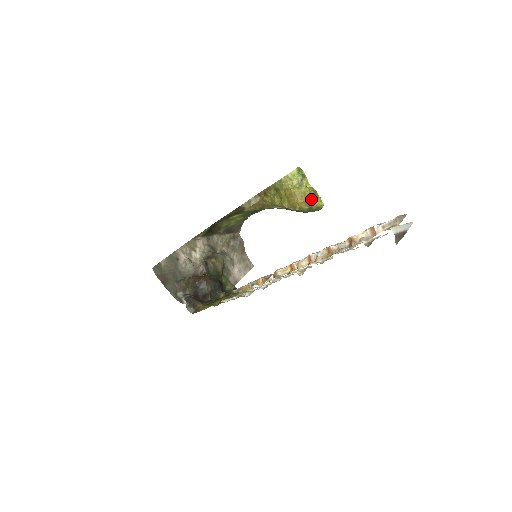
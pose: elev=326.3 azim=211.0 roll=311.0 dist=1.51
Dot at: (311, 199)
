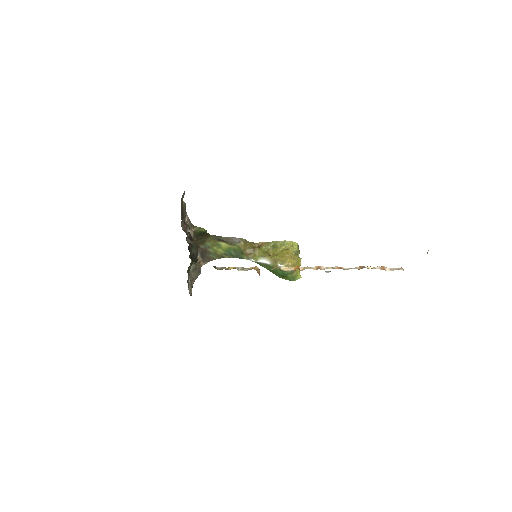
Dot at: occluded
